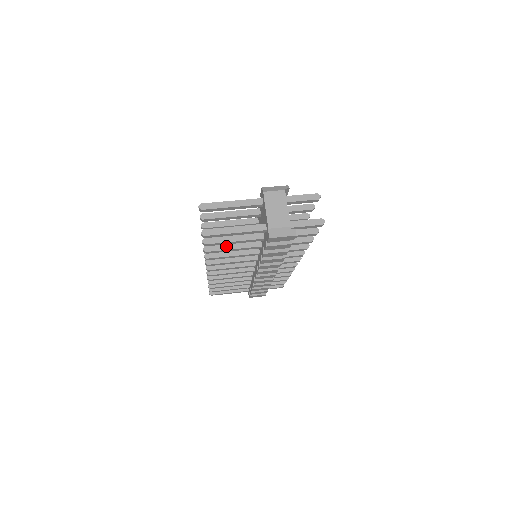
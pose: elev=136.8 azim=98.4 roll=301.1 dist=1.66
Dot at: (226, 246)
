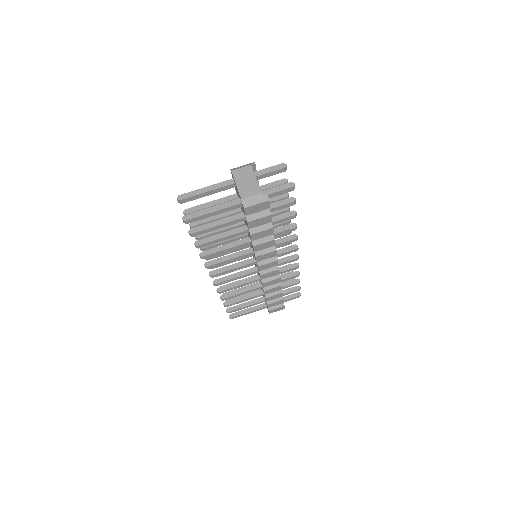
Dot at: (215, 237)
